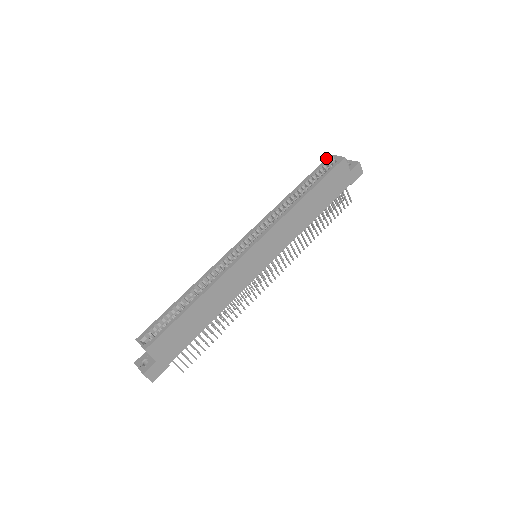
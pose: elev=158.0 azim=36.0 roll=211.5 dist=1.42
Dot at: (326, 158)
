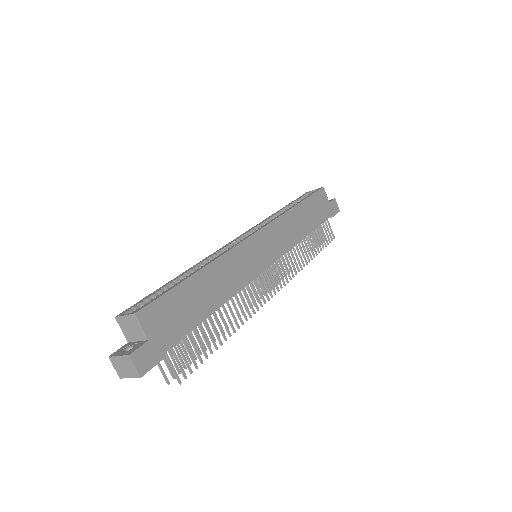
Dot at: occluded
